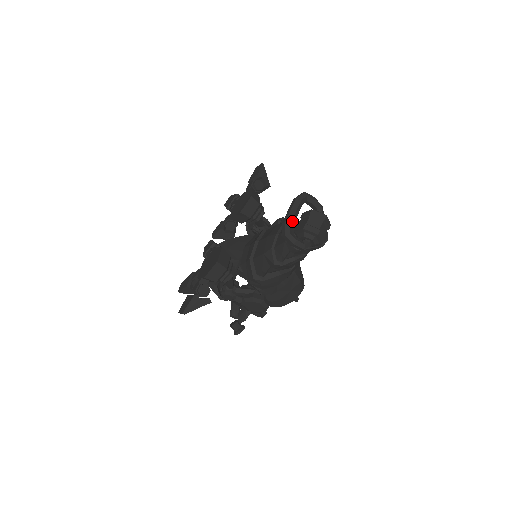
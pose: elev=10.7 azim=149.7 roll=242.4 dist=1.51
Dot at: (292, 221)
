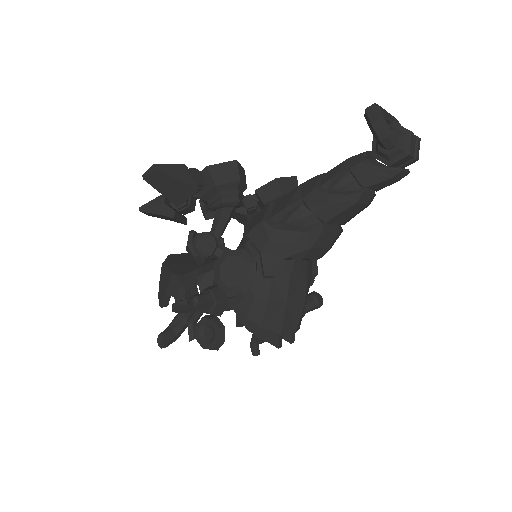
Dot at: (382, 110)
